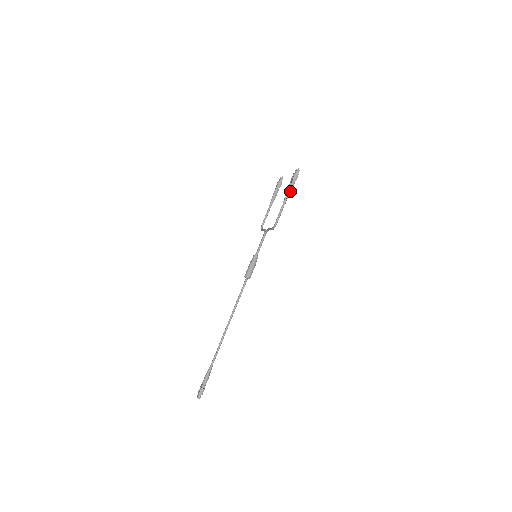
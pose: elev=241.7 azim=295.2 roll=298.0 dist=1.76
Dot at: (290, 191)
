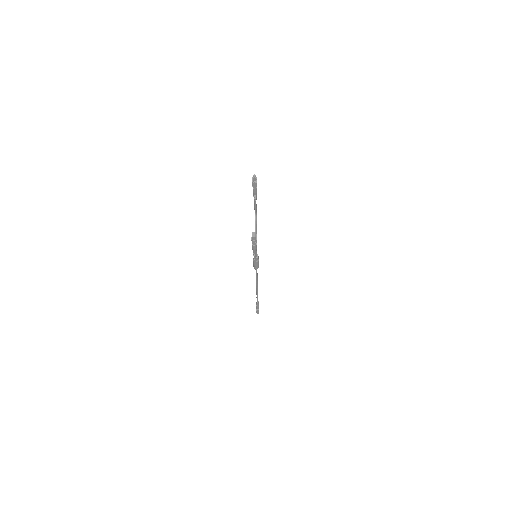
Dot at: (255, 249)
